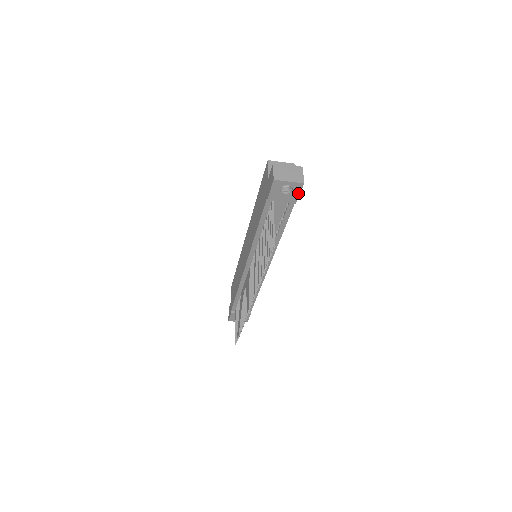
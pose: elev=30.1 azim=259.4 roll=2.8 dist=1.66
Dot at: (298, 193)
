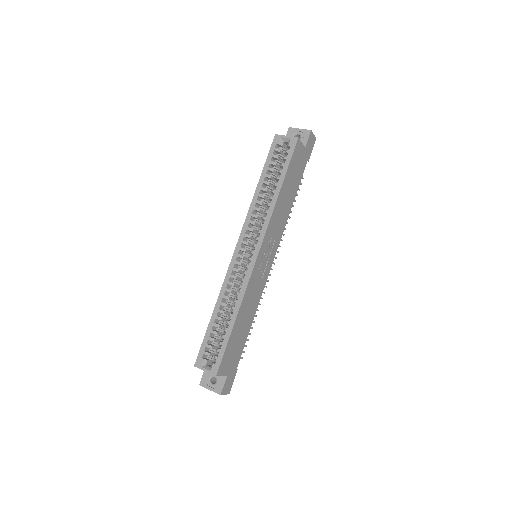
Dot at: (232, 381)
